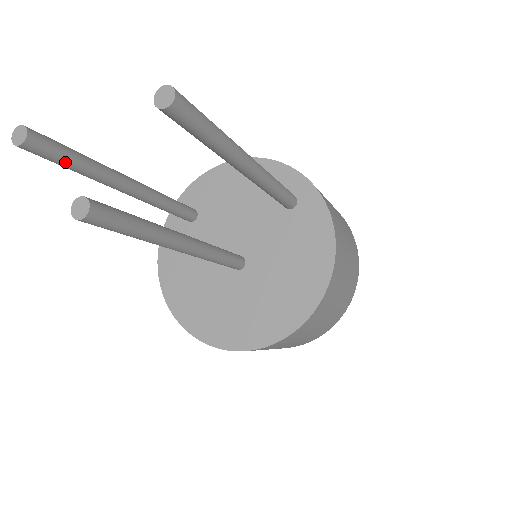
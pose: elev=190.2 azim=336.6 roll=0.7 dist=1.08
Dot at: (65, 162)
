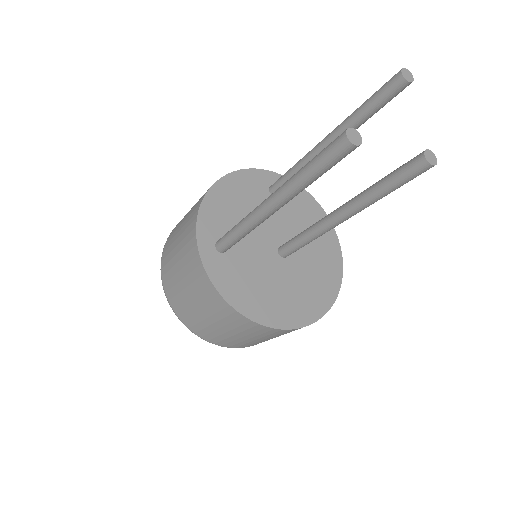
Dot at: occluded
